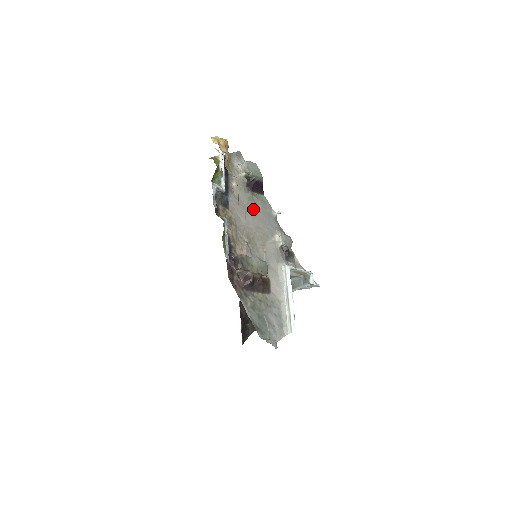
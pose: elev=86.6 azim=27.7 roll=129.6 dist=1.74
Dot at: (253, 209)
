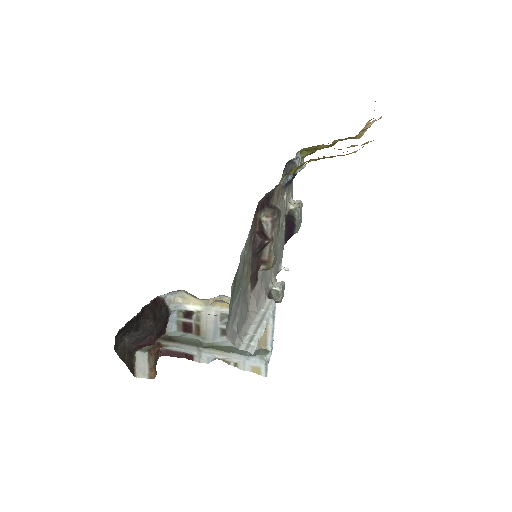
Dot at: occluded
